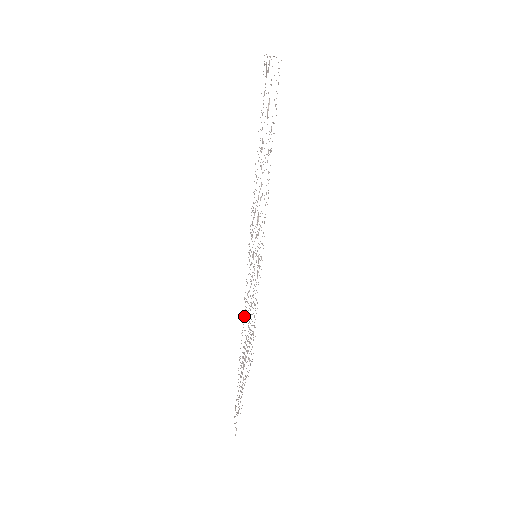
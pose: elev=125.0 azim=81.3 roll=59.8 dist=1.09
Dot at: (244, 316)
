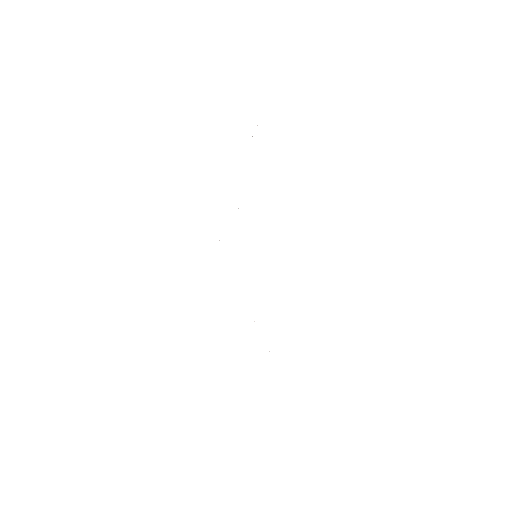
Dot at: occluded
